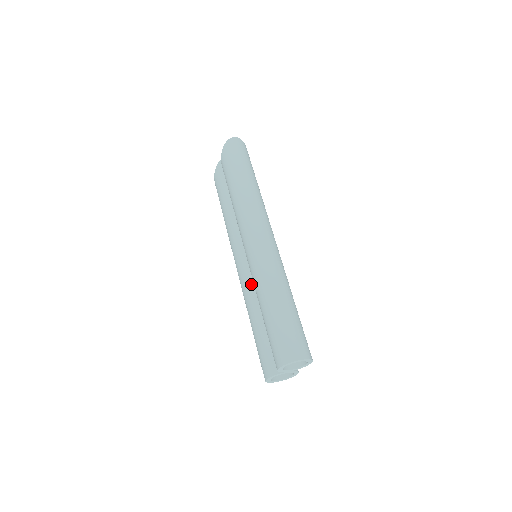
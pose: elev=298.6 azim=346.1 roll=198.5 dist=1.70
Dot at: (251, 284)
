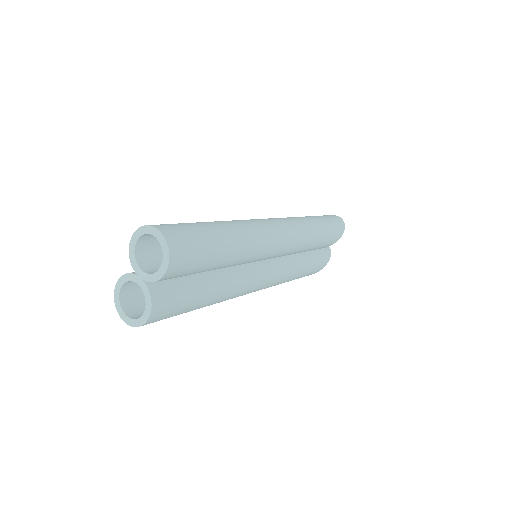
Dot at: occluded
